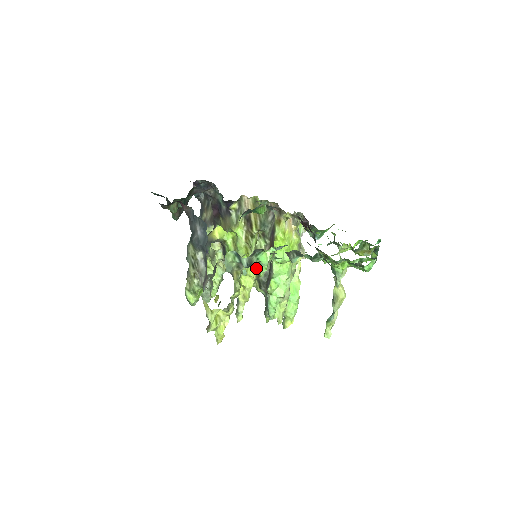
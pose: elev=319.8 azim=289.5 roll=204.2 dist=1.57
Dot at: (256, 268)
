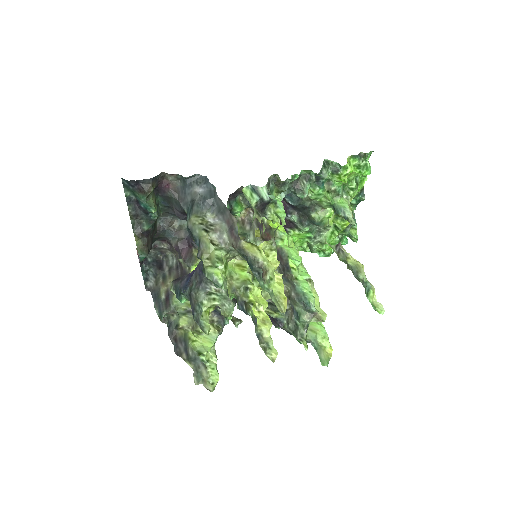
Dot at: (259, 287)
